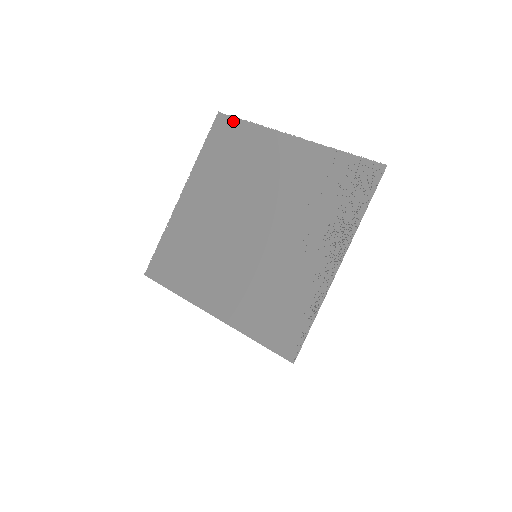
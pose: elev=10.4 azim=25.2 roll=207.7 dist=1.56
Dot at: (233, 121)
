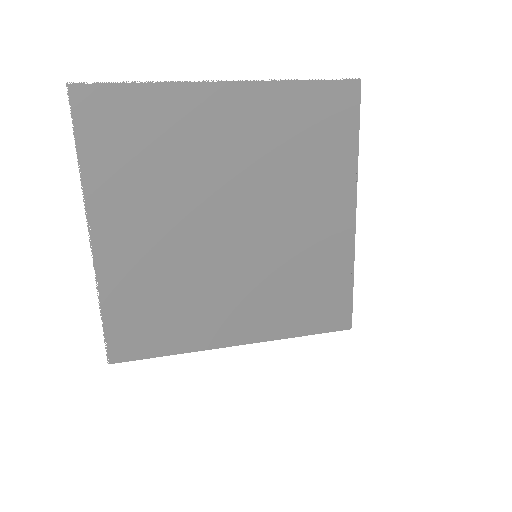
Dot at: (107, 90)
